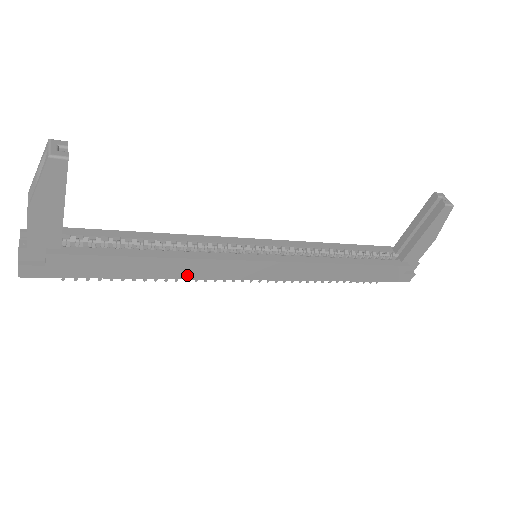
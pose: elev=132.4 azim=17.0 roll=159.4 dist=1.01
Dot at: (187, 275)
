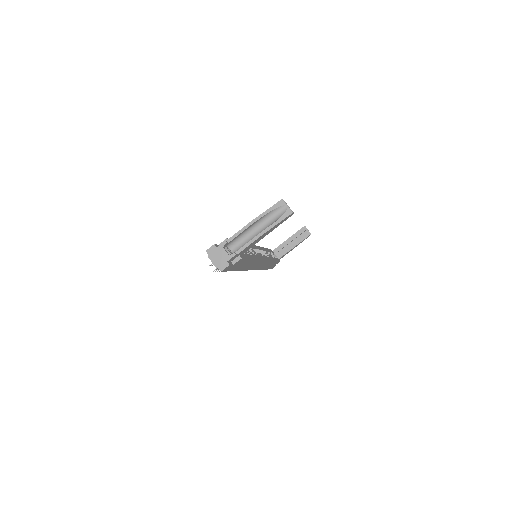
Dot at: (247, 268)
